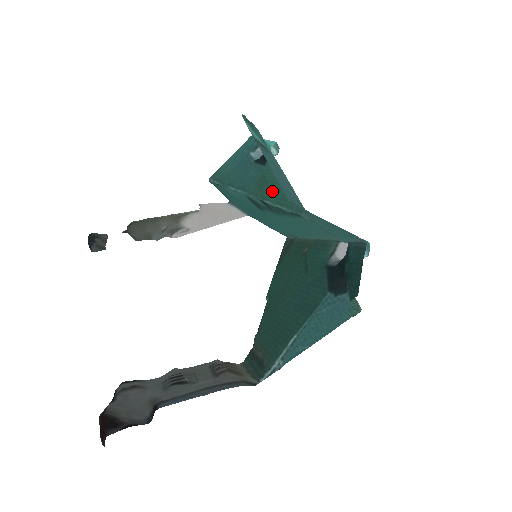
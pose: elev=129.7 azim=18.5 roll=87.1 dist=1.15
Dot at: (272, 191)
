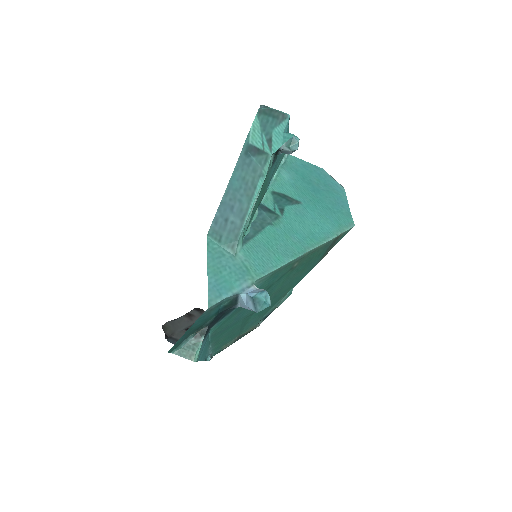
Dot at: (258, 202)
